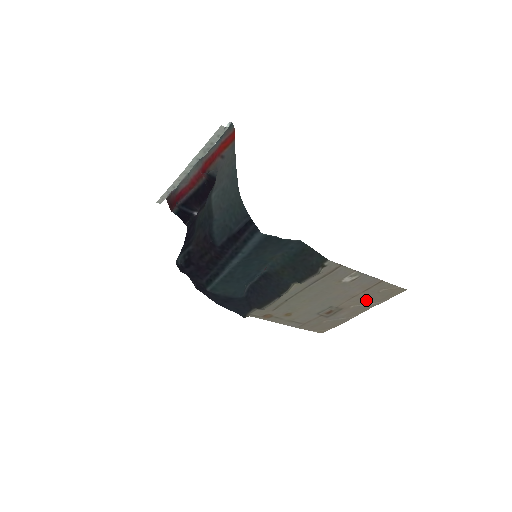
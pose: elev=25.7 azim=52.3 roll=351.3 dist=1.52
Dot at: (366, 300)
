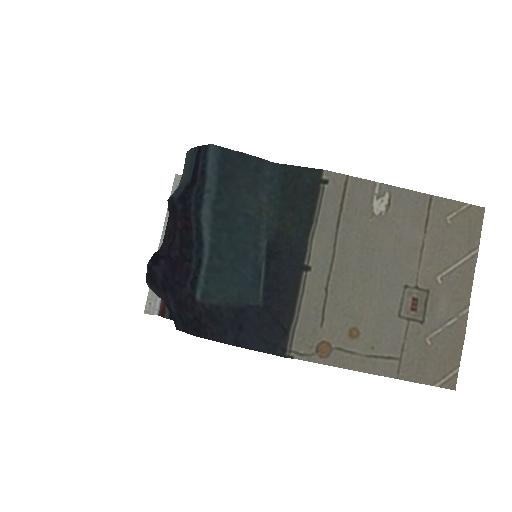
Dot at: (446, 253)
